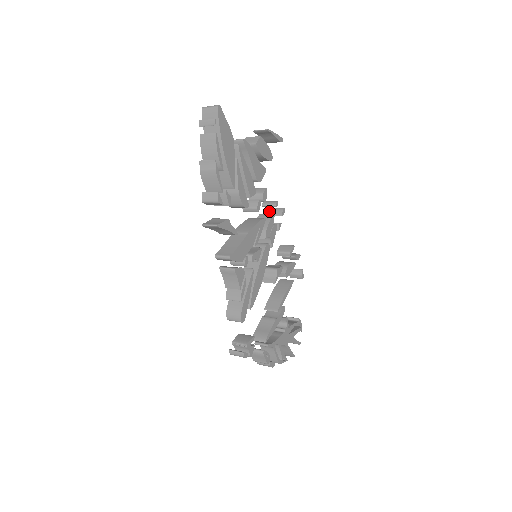
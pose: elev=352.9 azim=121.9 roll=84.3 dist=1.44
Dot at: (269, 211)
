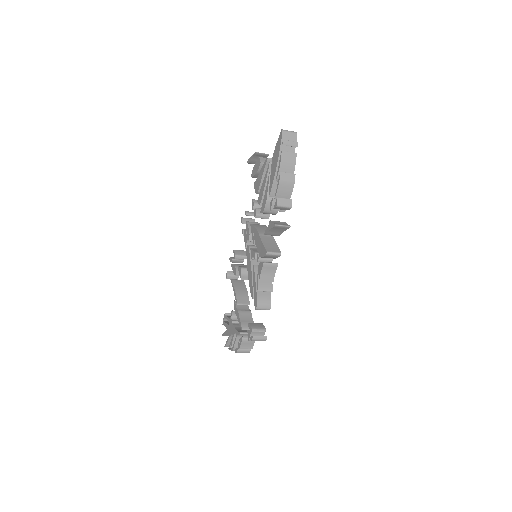
Dot at: (243, 220)
